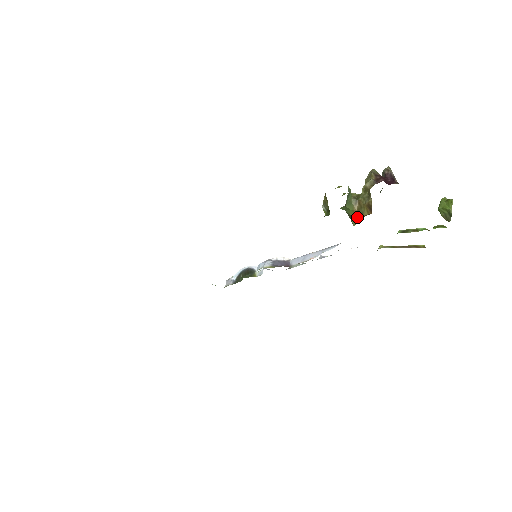
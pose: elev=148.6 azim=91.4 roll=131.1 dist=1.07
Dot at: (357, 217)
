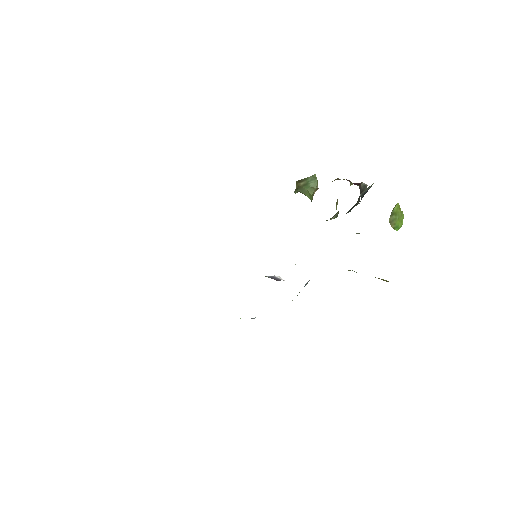
Dot at: occluded
